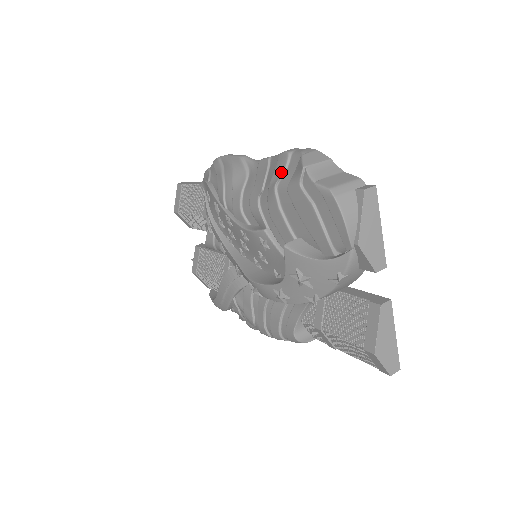
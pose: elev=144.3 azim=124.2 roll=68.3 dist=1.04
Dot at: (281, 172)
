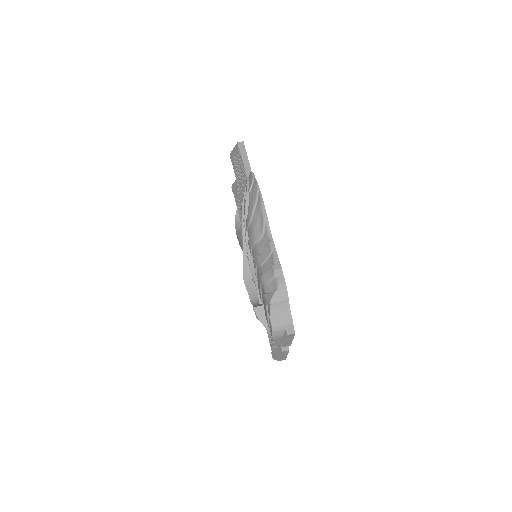
Dot at: (266, 281)
